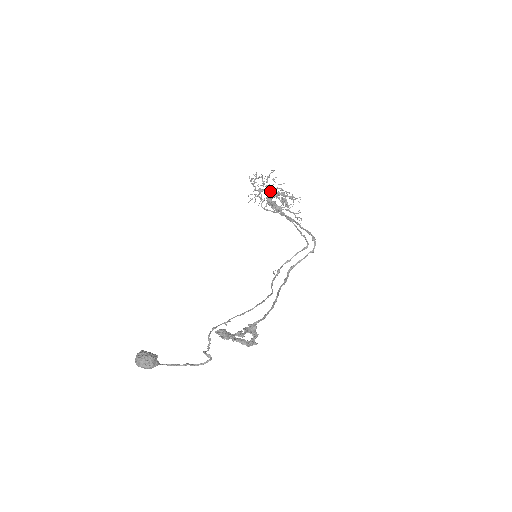
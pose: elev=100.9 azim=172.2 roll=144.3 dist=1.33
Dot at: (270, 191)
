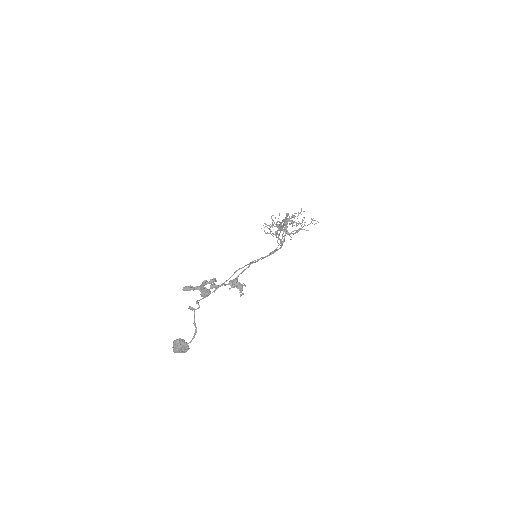
Dot at: occluded
